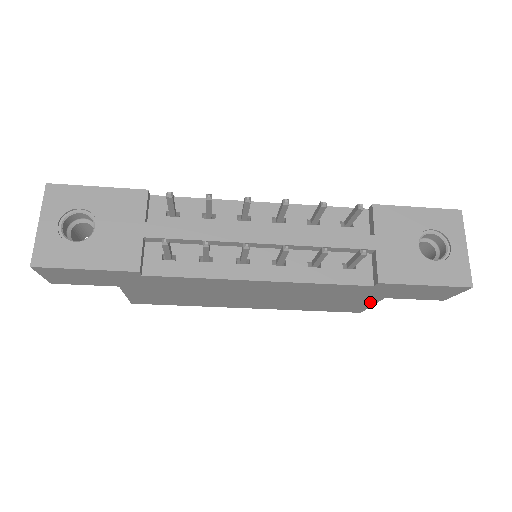
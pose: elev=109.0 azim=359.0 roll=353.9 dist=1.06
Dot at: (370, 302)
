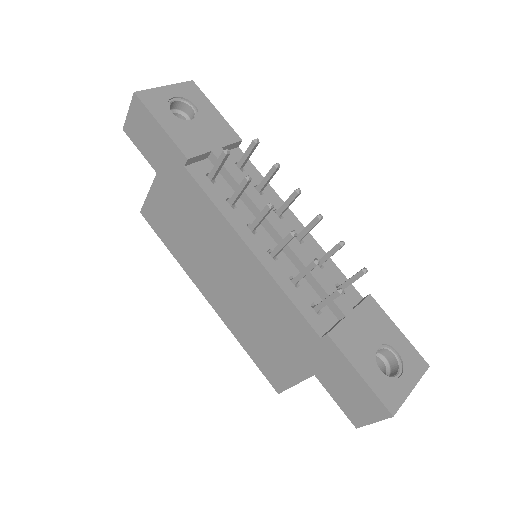
Dot at: (299, 374)
